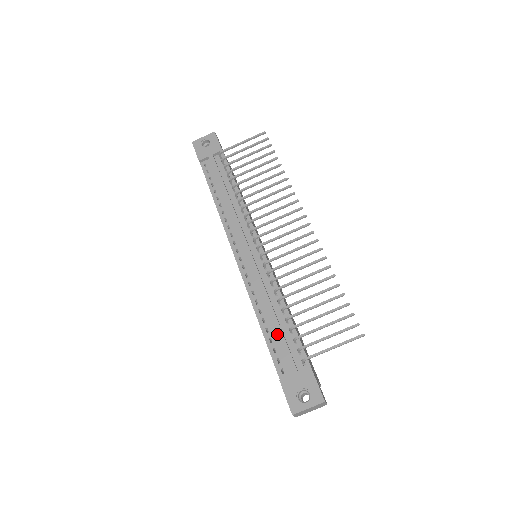
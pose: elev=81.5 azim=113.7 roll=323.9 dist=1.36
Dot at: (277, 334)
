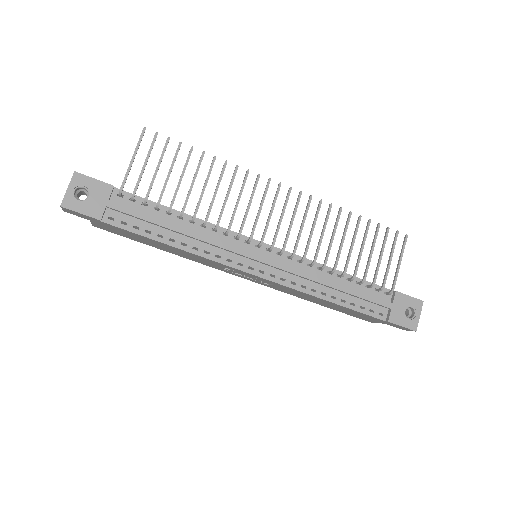
Dot at: (356, 296)
